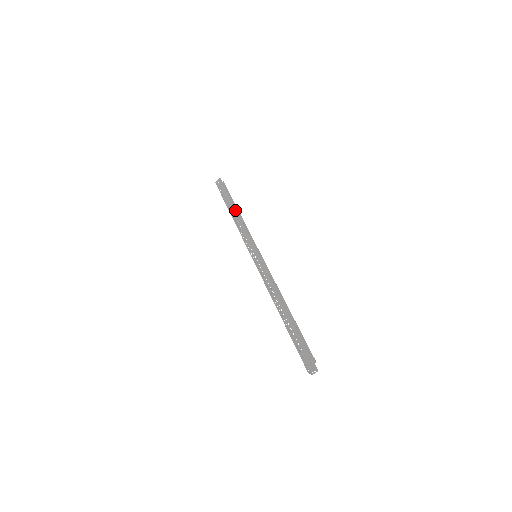
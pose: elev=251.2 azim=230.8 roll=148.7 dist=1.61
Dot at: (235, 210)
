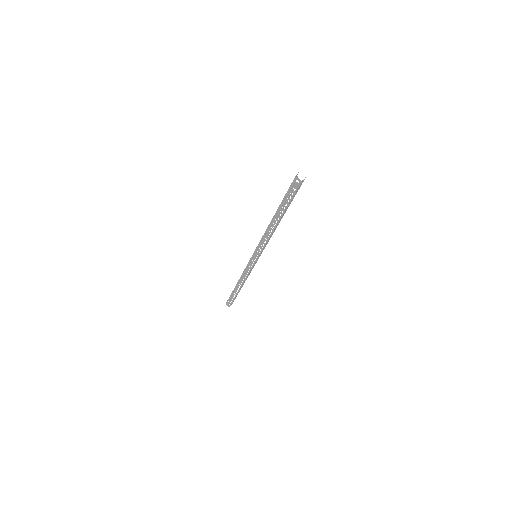
Dot at: occluded
